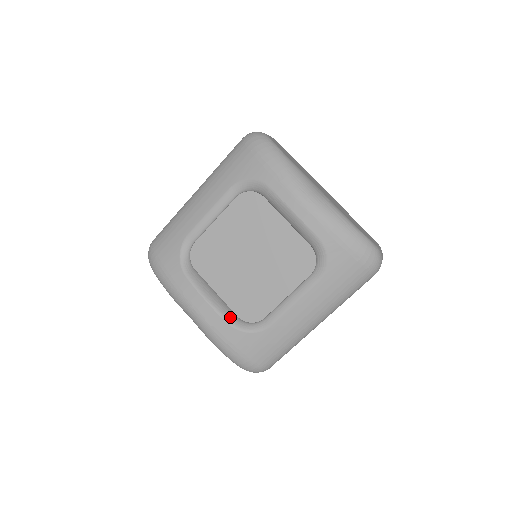
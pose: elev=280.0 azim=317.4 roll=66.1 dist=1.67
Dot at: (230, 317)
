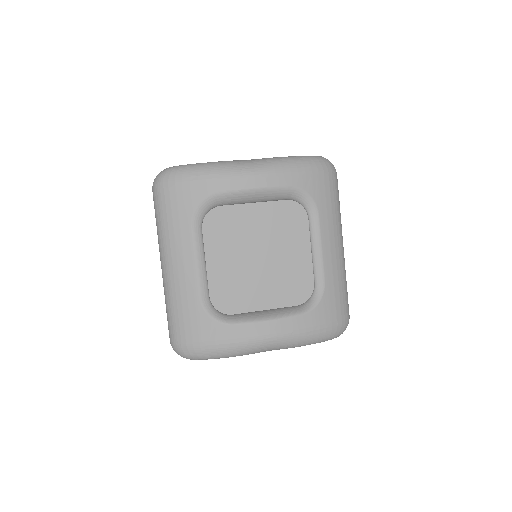
Dot at: (295, 311)
